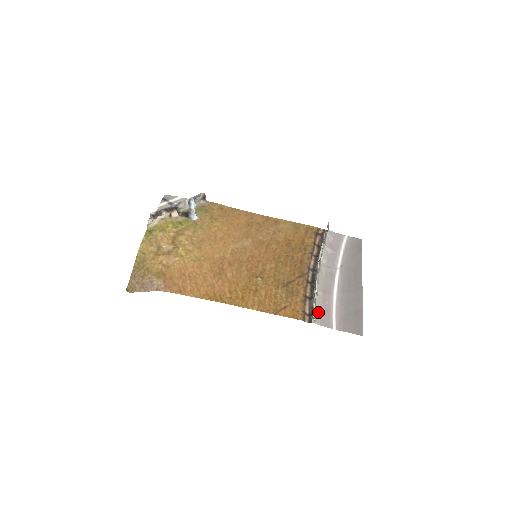
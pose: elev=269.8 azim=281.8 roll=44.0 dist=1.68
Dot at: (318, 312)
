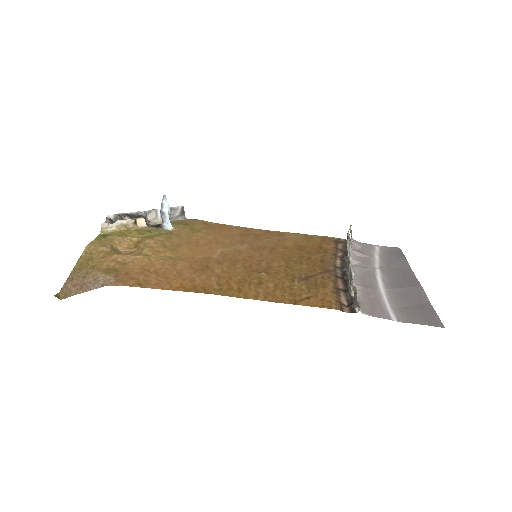
Dot at: (362, 304)
